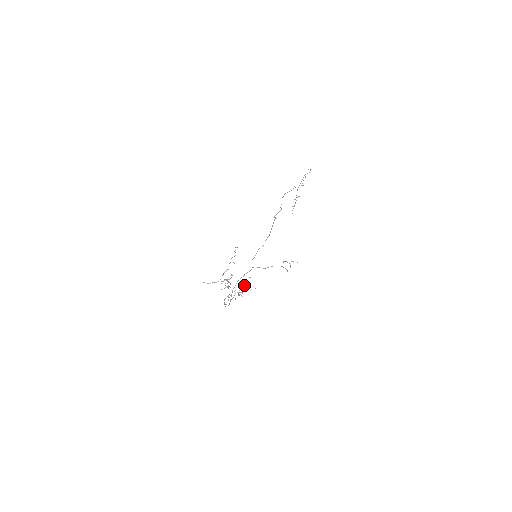
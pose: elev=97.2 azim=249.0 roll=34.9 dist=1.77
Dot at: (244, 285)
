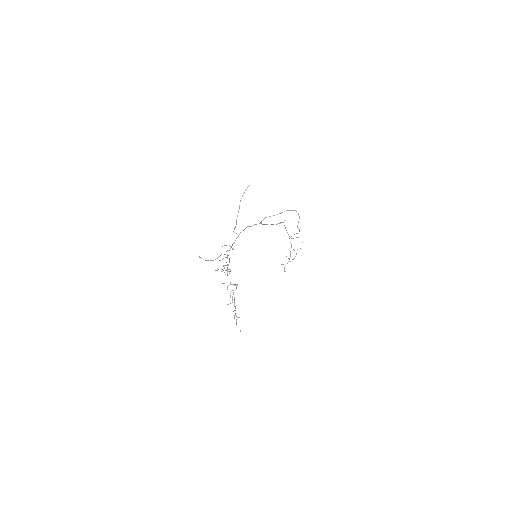
Dot at: occluded
